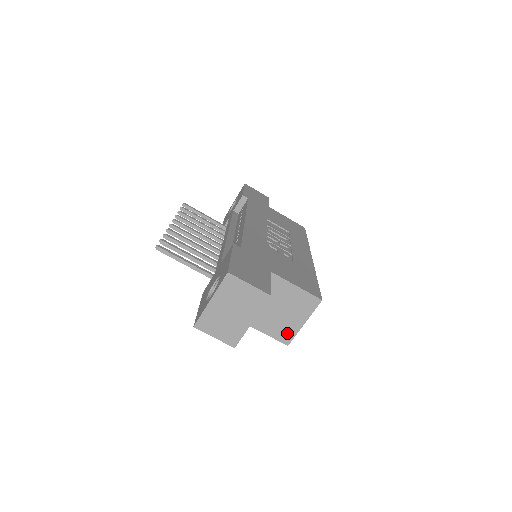
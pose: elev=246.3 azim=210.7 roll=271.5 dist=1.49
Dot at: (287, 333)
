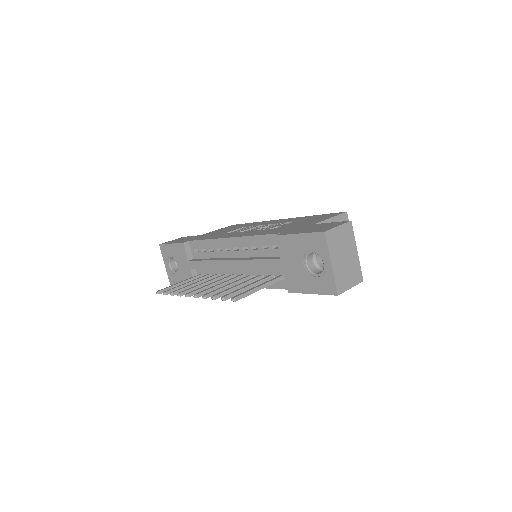
Dot at: occluded
